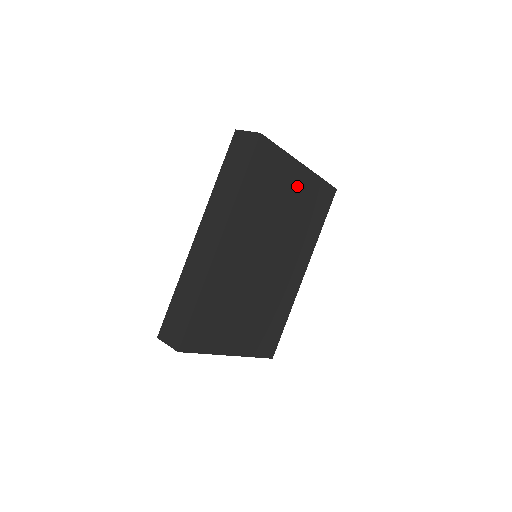
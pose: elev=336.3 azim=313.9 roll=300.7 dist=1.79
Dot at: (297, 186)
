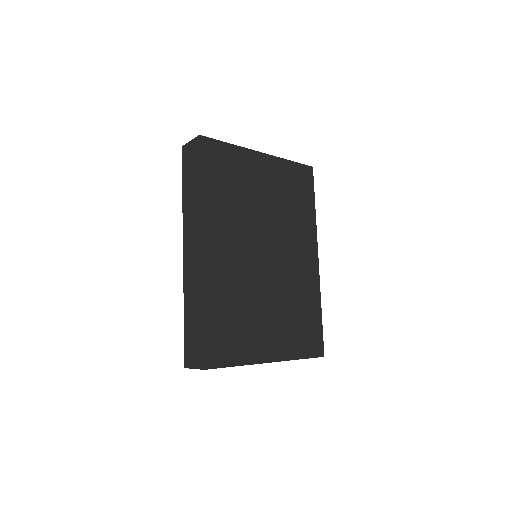
Dot at: (265, 174)
